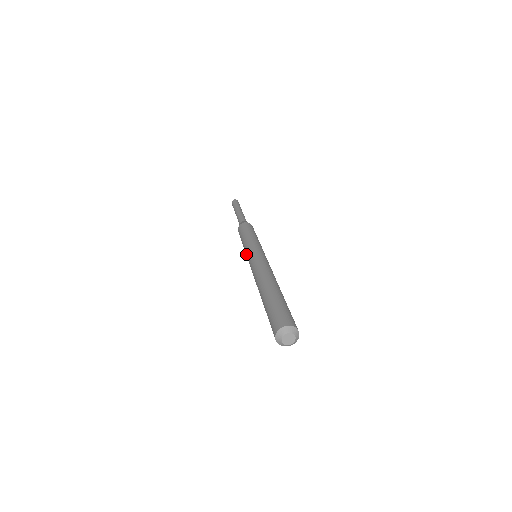
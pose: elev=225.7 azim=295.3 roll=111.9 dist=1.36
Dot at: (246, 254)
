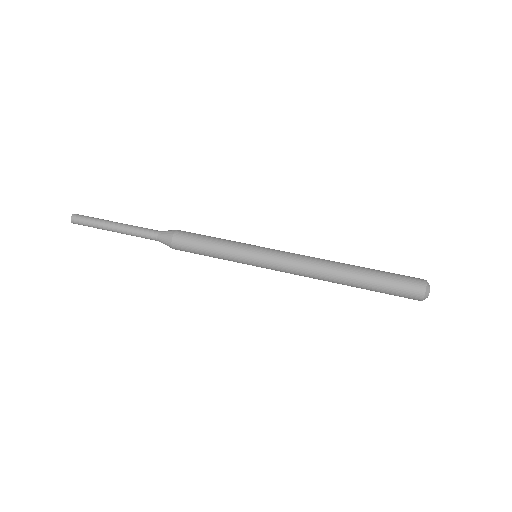
Dot at: (247, 258)
